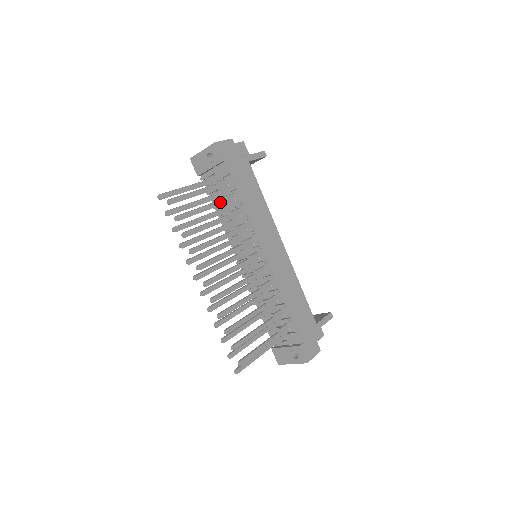
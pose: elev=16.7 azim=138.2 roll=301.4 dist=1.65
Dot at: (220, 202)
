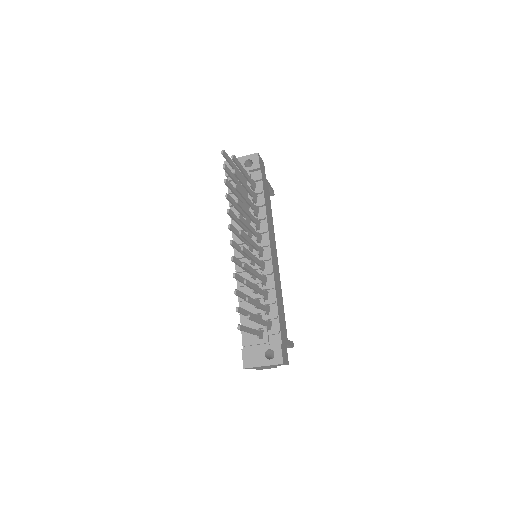
Dot at: (252, 192)
